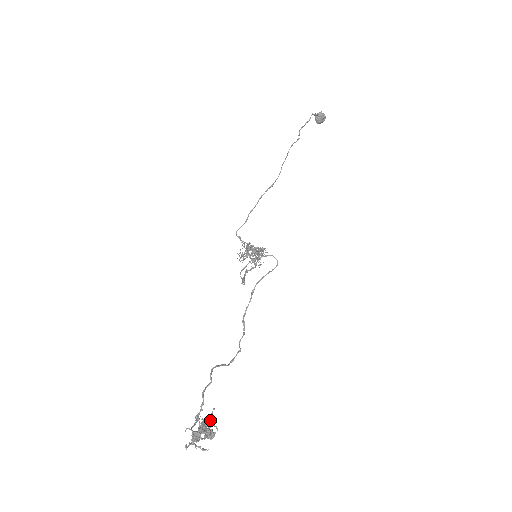
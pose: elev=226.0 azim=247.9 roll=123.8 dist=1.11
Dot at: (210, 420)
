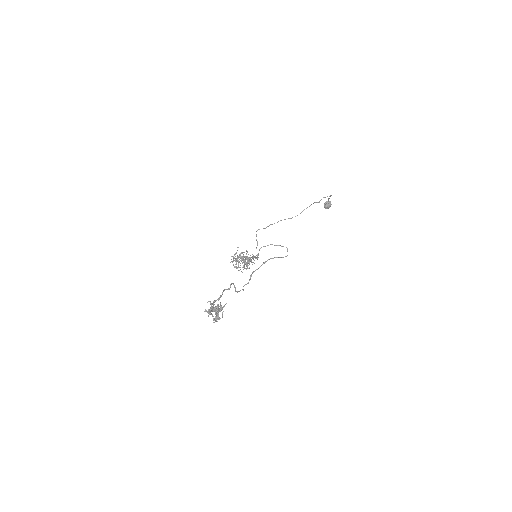
Dot at: (222, 308)
